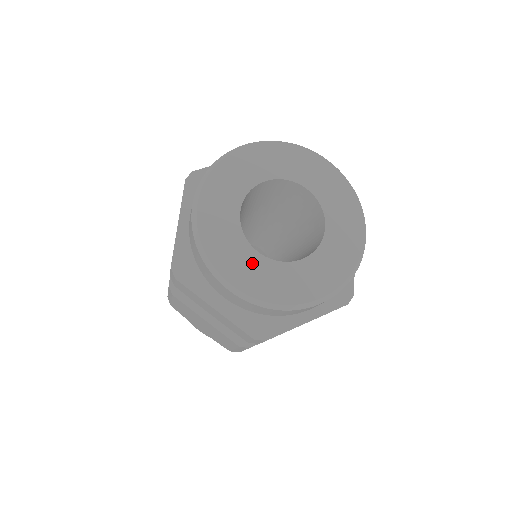
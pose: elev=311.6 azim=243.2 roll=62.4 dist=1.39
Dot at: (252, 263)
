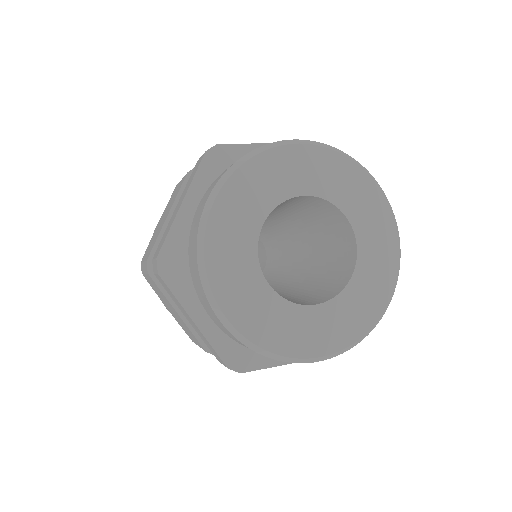
Dot at: (257, 295)
